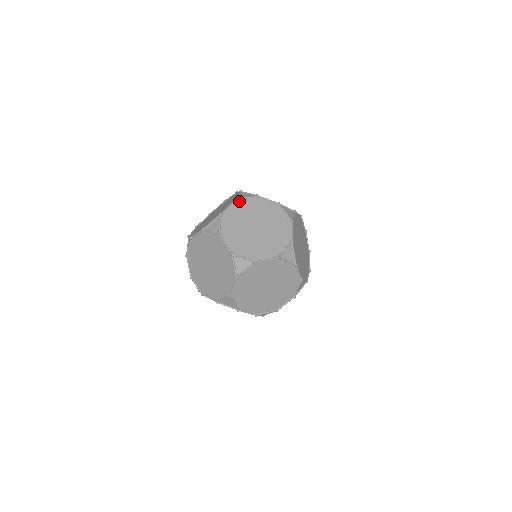
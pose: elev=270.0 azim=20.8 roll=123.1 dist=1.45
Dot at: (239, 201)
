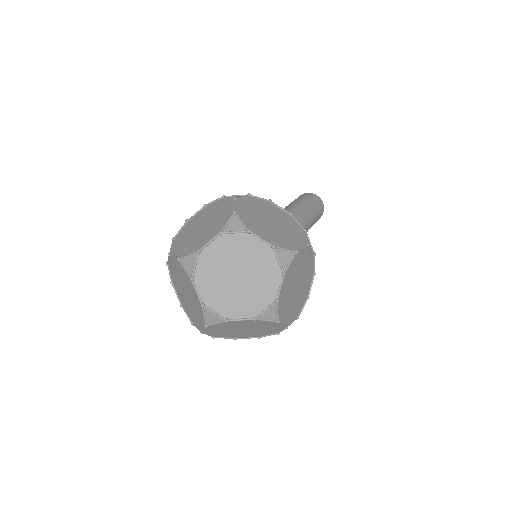
Dot at: (224, 235)
